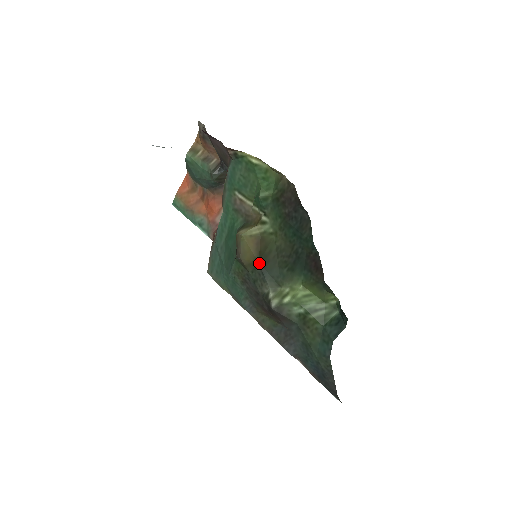
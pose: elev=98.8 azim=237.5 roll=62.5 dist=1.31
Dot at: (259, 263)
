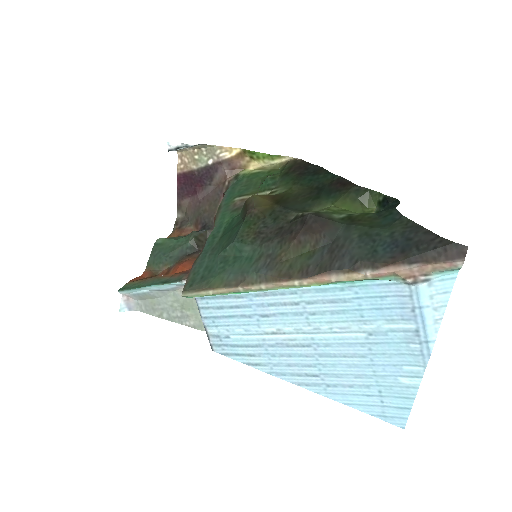
Dot at: (278, 205)
